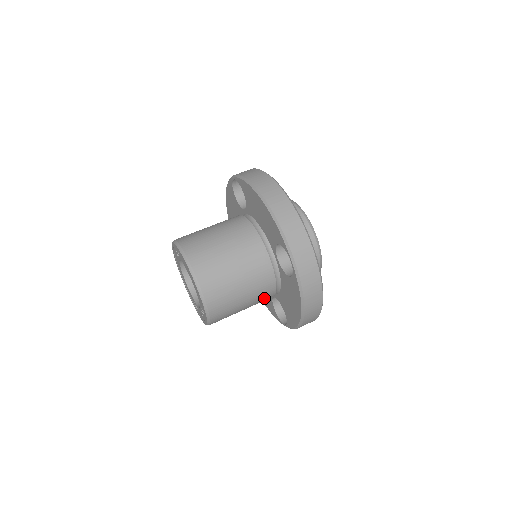
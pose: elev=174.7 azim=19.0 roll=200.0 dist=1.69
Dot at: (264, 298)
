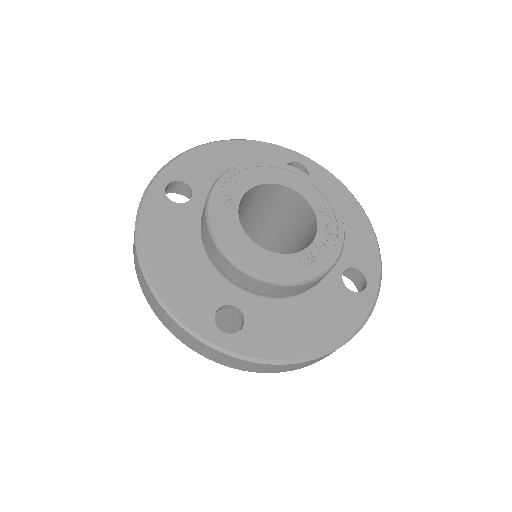
Dot at: occluded
